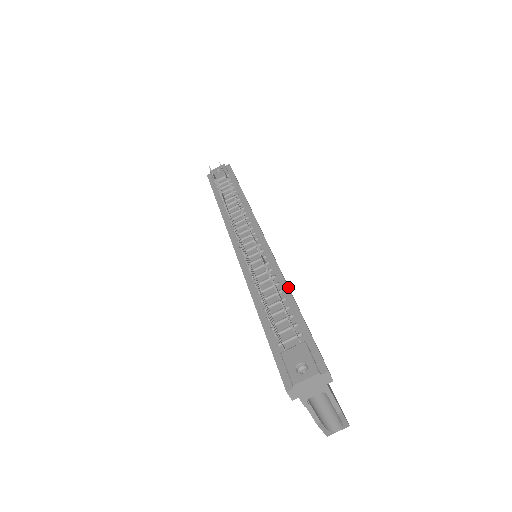
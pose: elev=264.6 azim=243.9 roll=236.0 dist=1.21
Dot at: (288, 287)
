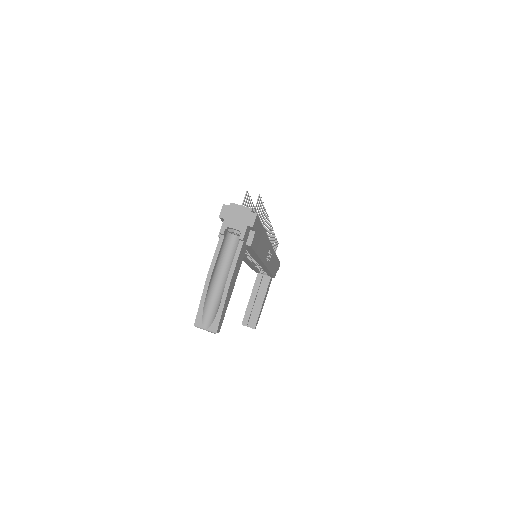
Dot at: occluded
